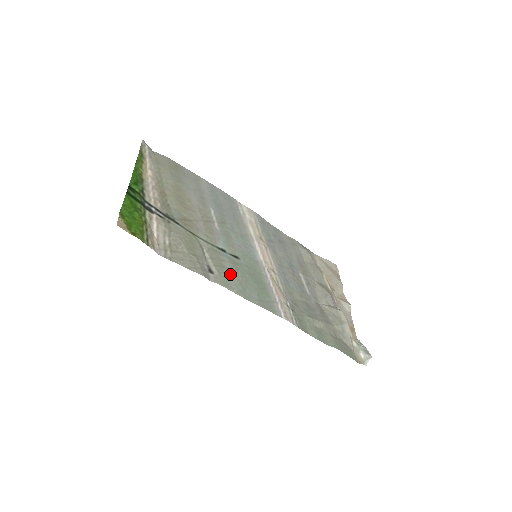
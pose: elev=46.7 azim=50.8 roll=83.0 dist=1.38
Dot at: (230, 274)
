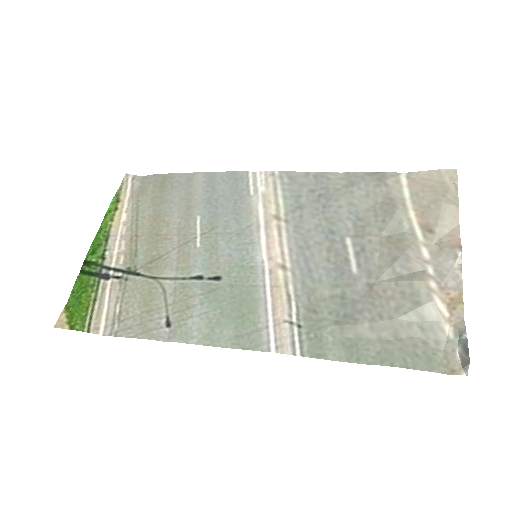
Dot at: (195, 315)
